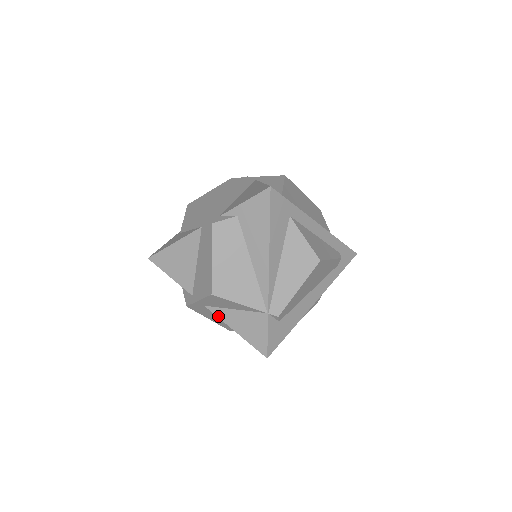
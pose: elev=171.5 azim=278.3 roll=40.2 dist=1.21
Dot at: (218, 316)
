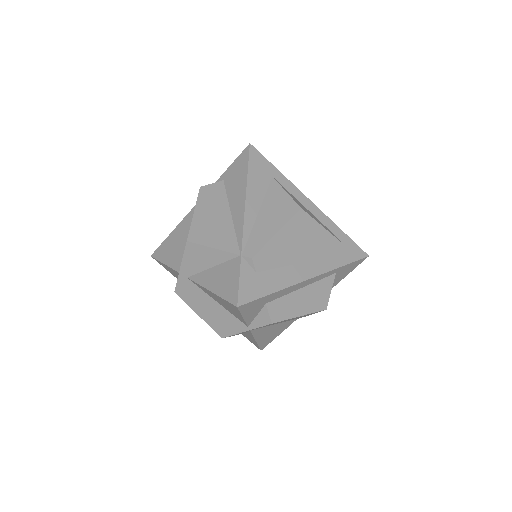
Dot at: (197, 282)
